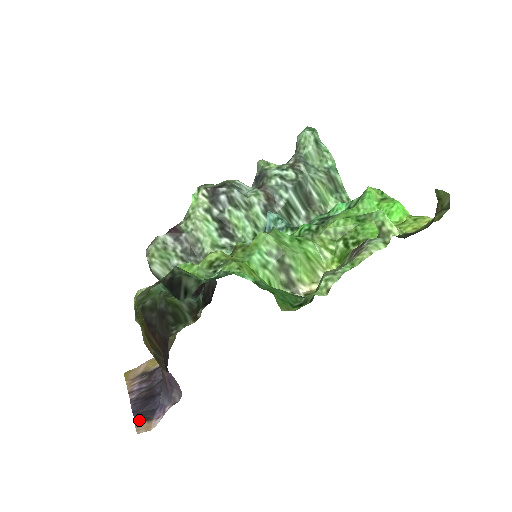
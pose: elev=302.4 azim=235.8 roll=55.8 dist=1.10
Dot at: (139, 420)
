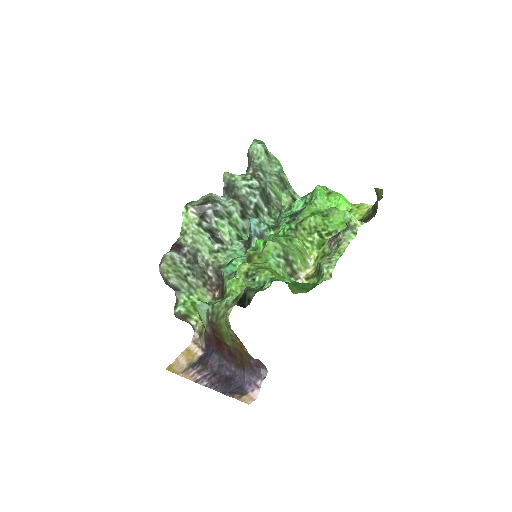
Dot at: (237, 396)
